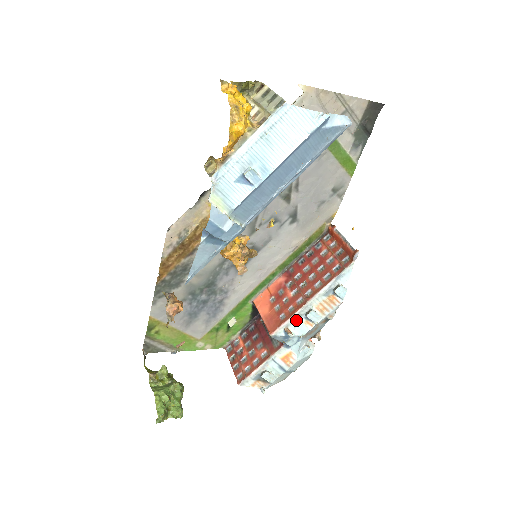
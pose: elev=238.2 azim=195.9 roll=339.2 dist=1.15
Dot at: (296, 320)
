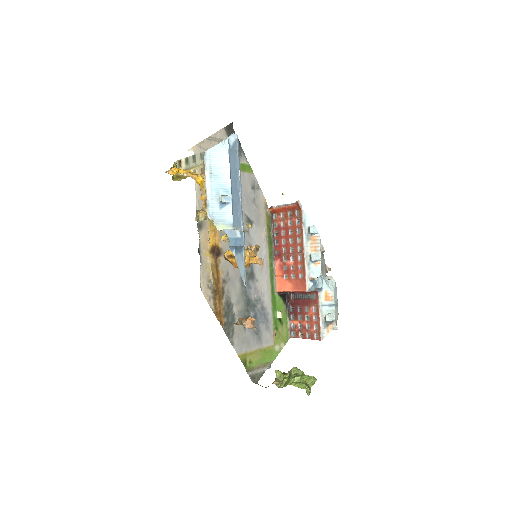
Dot at: (309, 269)
